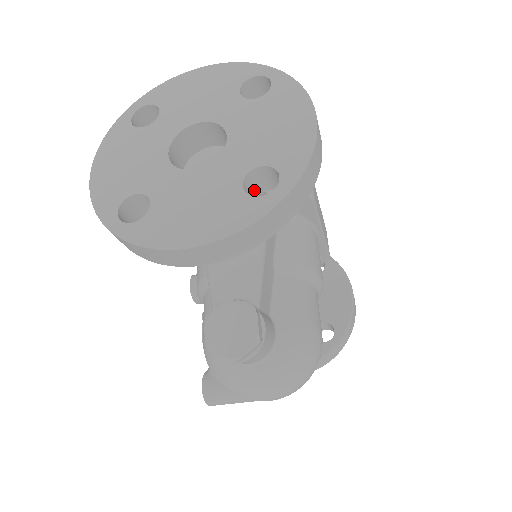
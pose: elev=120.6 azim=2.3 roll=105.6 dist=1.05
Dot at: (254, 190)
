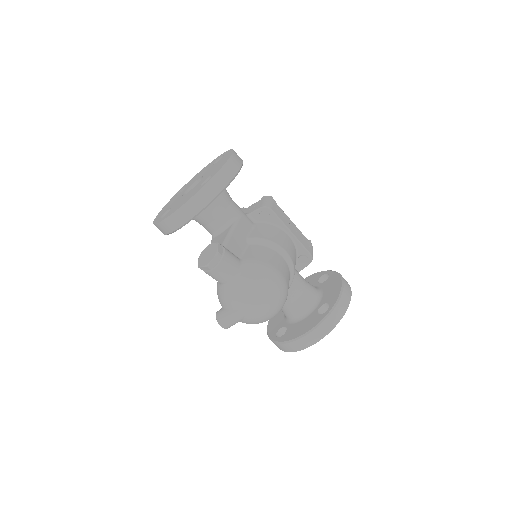
Dot at: occluded
